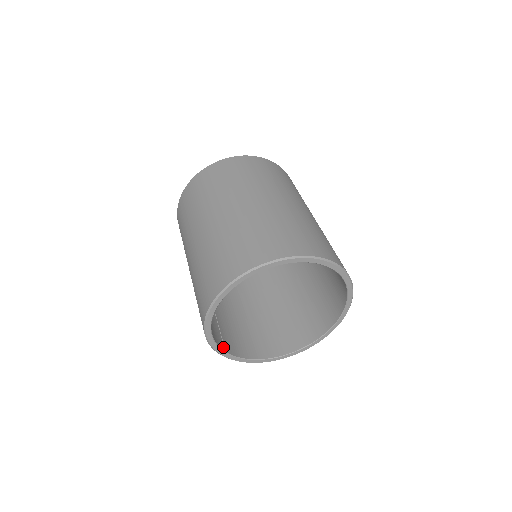
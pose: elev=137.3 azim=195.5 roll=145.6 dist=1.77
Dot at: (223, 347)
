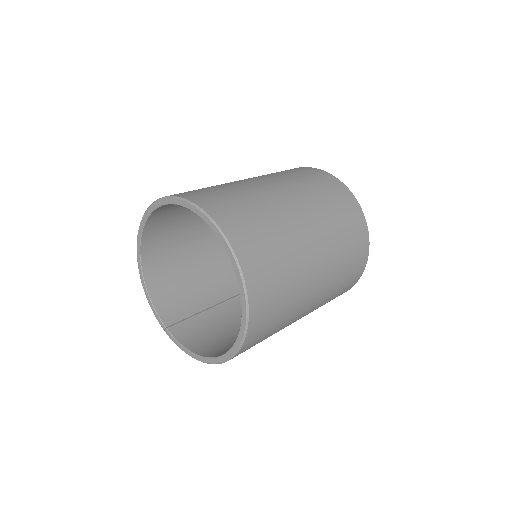
Dot at: (169, 324)
